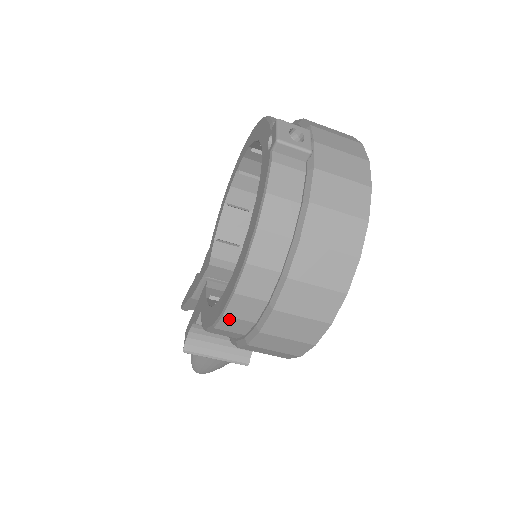
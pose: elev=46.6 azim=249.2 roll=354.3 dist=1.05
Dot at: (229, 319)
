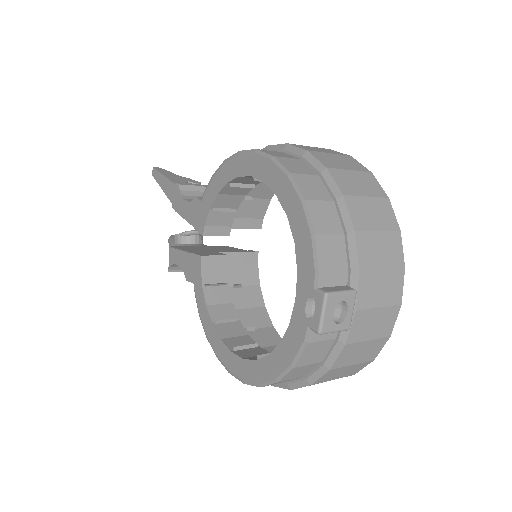
Dot at: occluded
